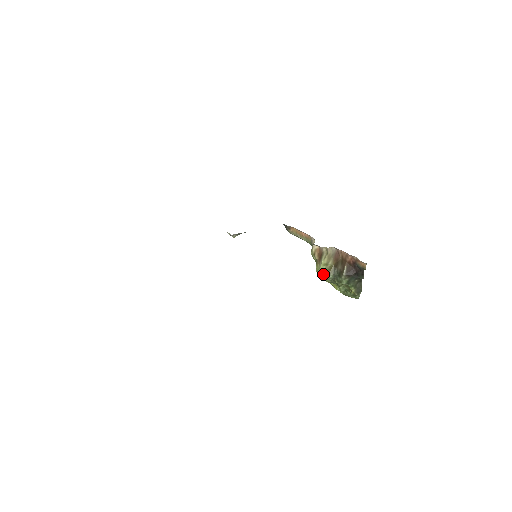
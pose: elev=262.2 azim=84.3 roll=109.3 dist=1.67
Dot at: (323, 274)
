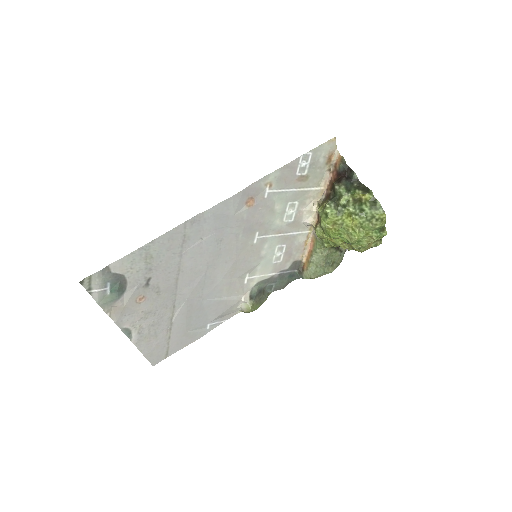
Dot at: (323, 210)
